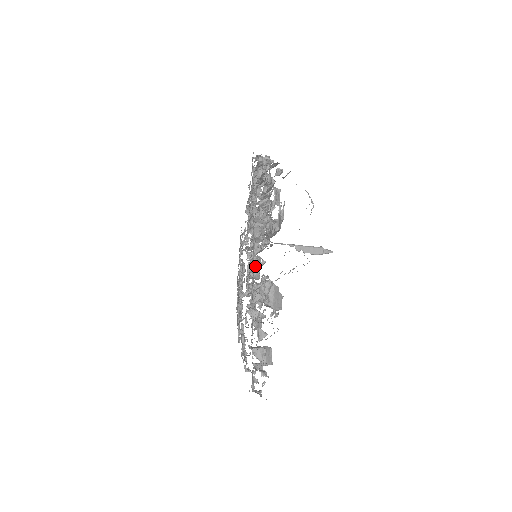
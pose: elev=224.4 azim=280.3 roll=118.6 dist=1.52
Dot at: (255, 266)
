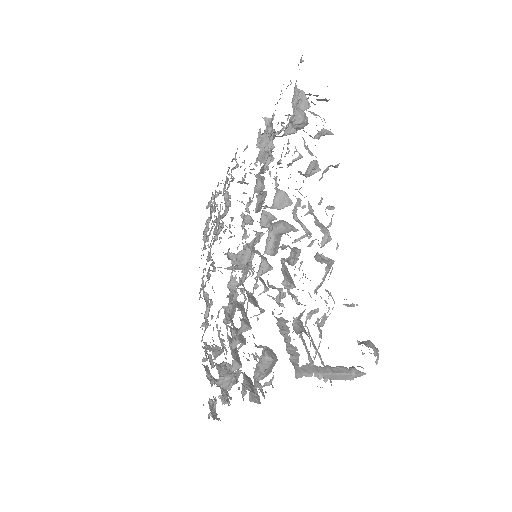
Dot at: (249, 253)
